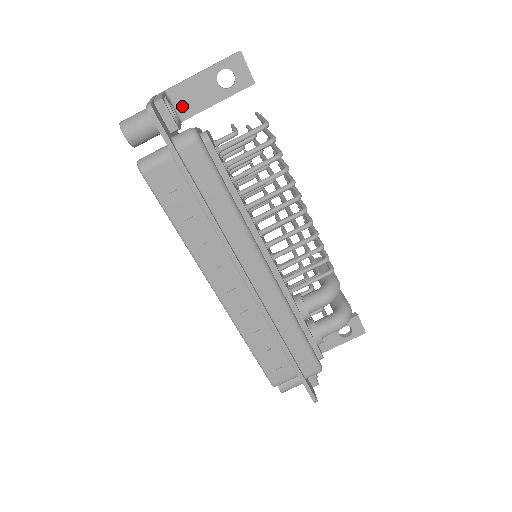
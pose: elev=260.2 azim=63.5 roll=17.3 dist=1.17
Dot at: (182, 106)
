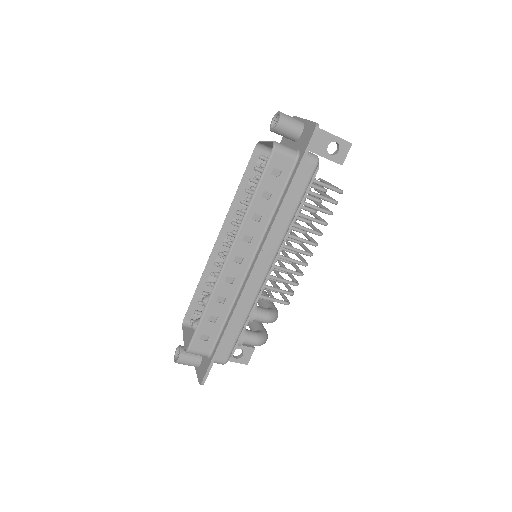
Dot at: occluded
